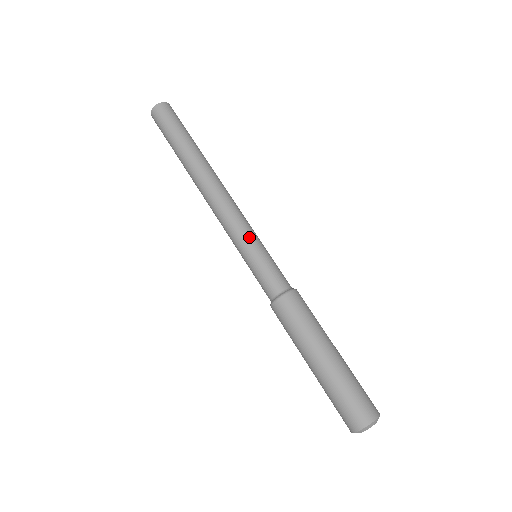
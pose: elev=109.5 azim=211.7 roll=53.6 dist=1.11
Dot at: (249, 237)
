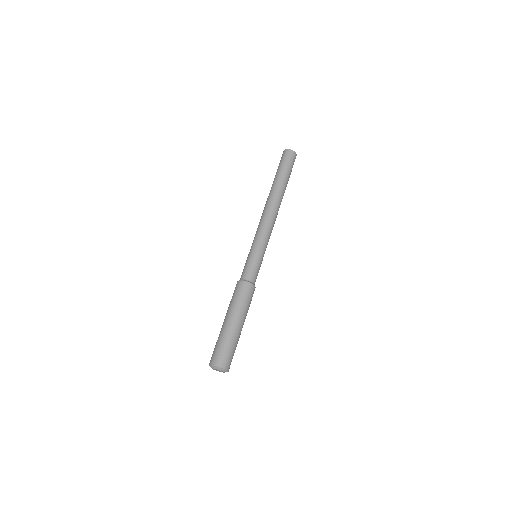
Dot at: (265, 247)
